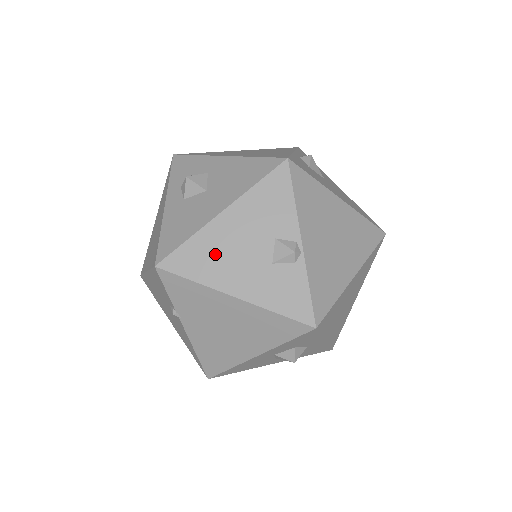
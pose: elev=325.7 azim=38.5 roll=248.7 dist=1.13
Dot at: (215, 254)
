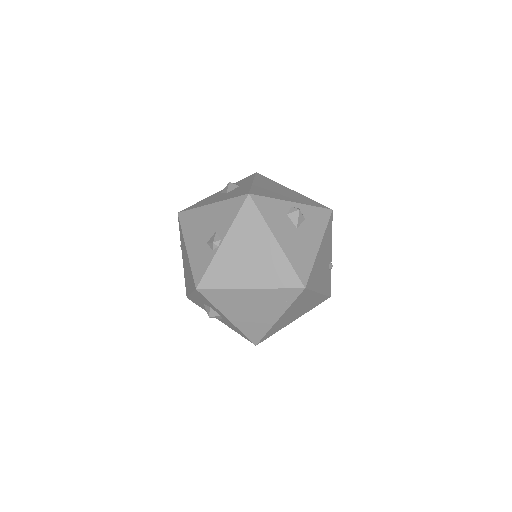
Dot at: (195, 222)
